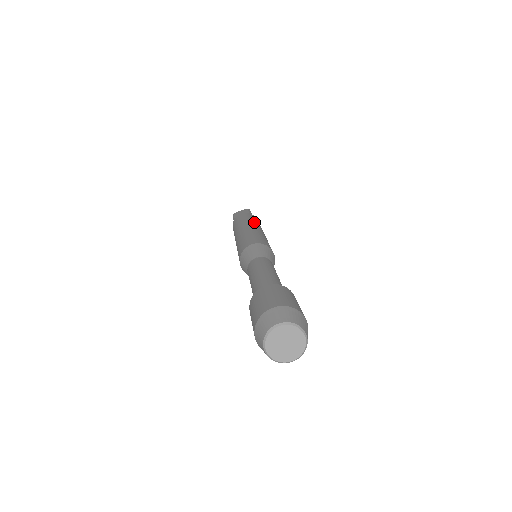
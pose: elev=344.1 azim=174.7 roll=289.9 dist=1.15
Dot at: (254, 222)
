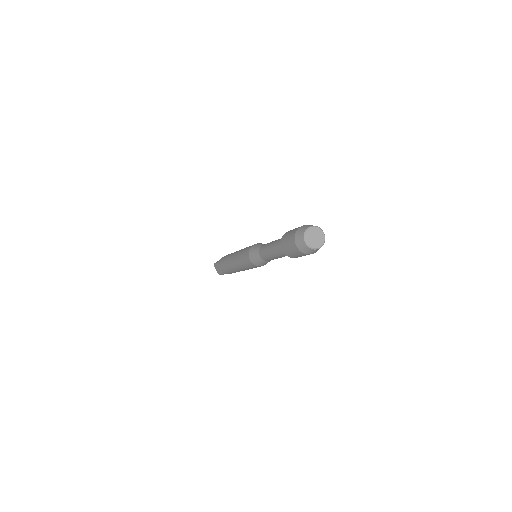
Dot at: occluded
